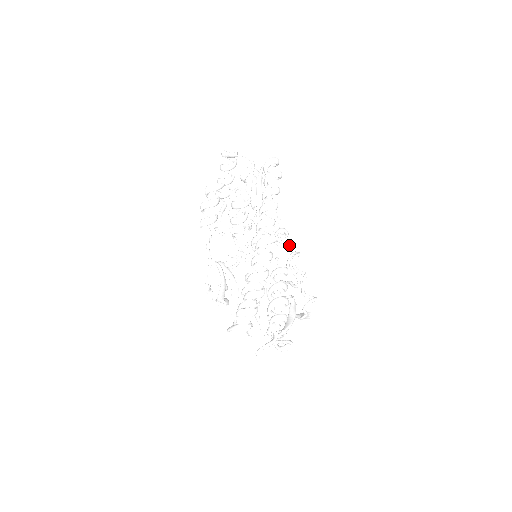
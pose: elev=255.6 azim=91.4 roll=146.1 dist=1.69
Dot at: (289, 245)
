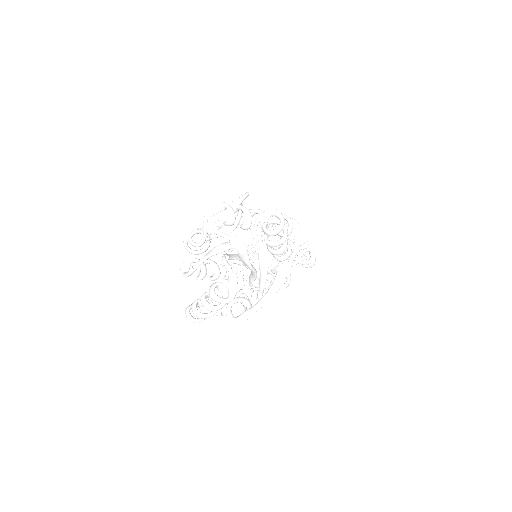
Dot at: occluded
